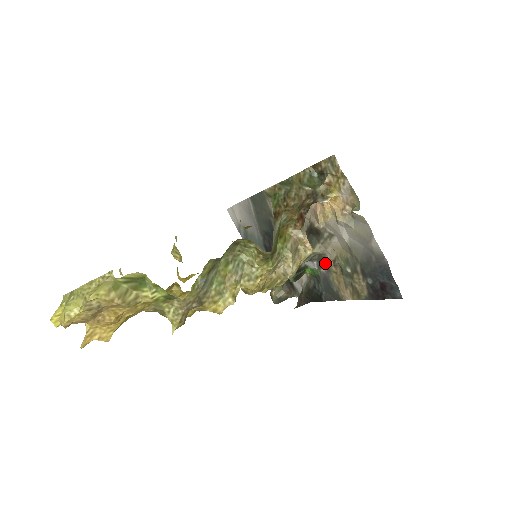
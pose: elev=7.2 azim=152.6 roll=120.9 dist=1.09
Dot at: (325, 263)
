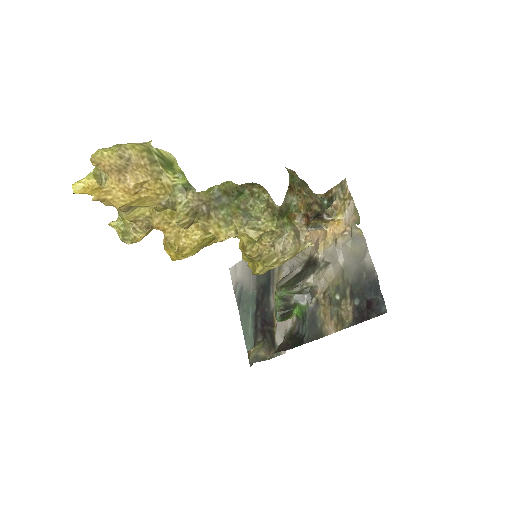
Dot at: (315, 297)
